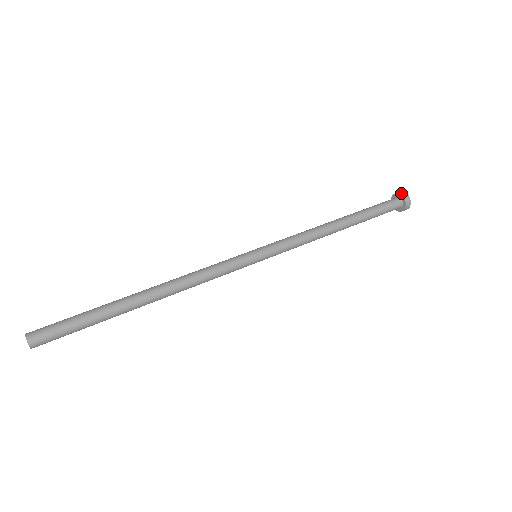
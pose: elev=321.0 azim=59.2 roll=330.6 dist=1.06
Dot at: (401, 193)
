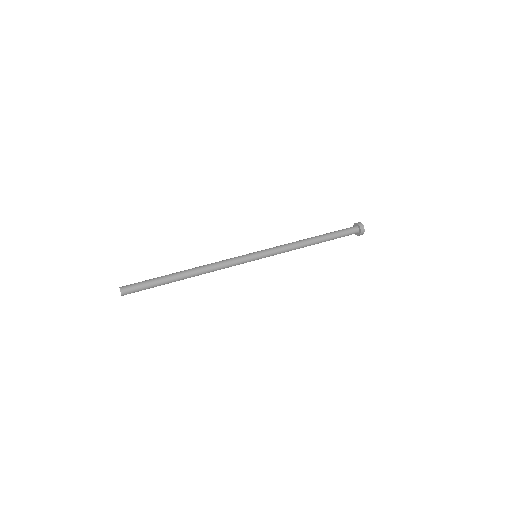
Dot at: (361, 227)
